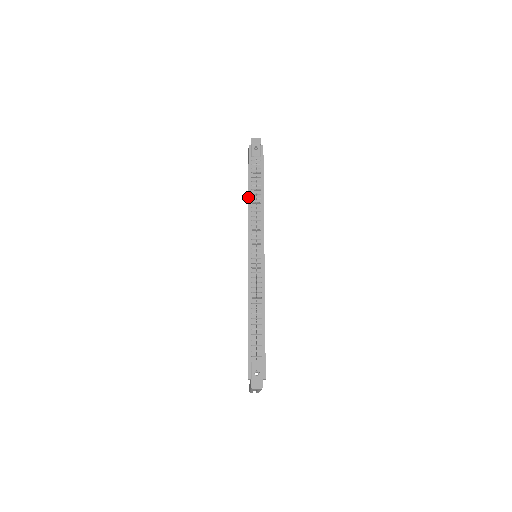
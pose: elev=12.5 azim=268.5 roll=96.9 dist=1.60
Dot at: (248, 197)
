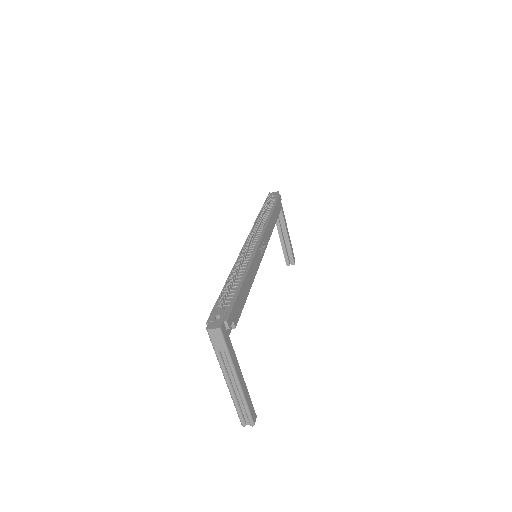
Dot at: (256, 218)
